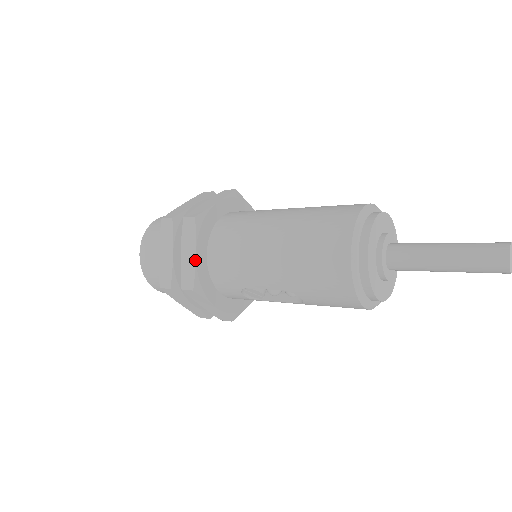
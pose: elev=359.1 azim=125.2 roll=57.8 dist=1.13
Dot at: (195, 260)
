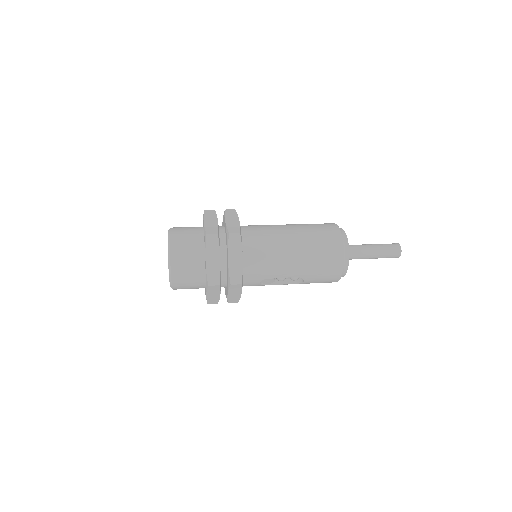
Dot at: (242, 263)
